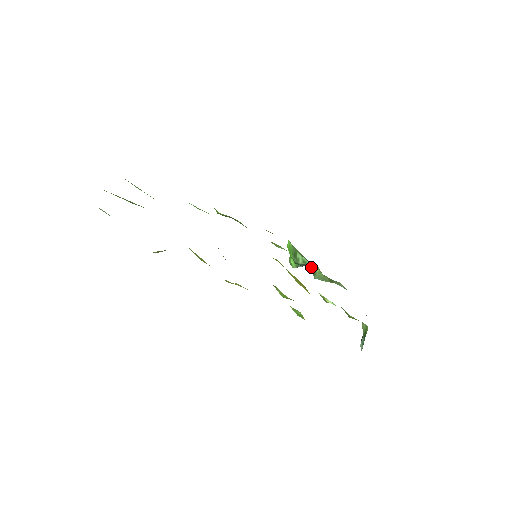
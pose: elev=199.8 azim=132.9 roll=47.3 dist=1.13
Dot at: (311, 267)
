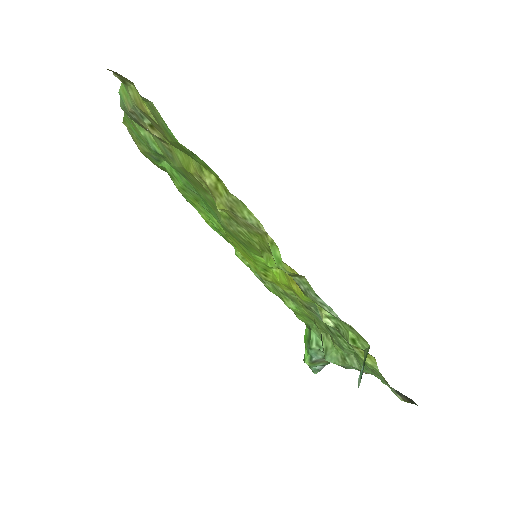
Dot at: (323, 342)
